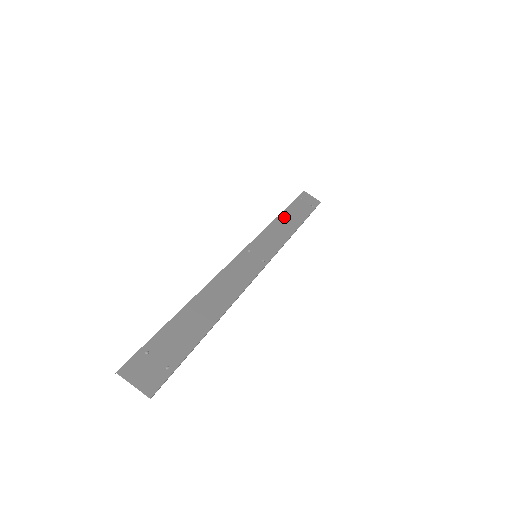
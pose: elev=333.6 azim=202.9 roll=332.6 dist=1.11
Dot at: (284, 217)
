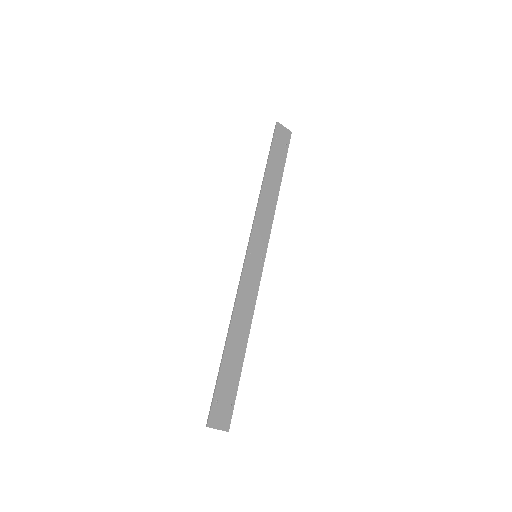
Dot at: (267, 182)
